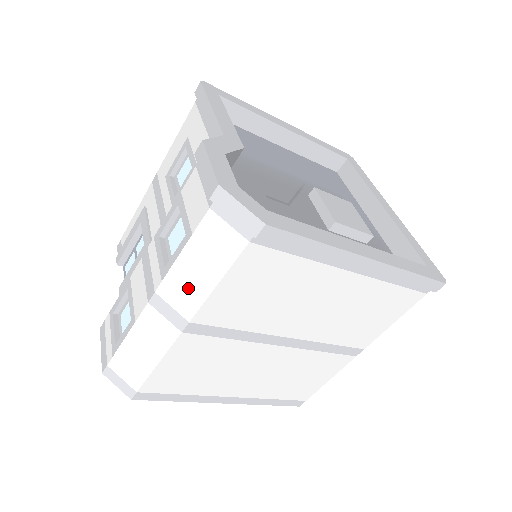
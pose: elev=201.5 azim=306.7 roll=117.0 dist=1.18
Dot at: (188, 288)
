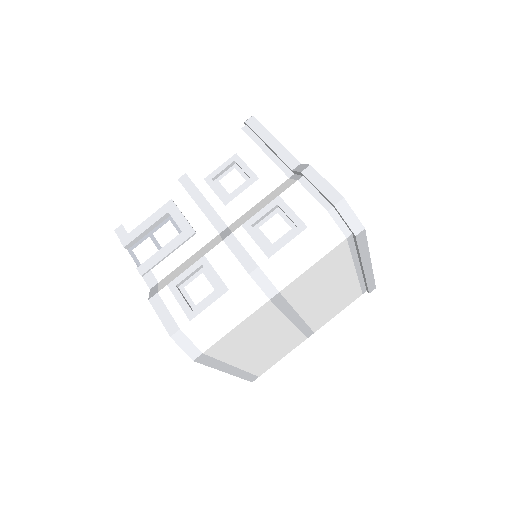
Dot at: (289, 265)
